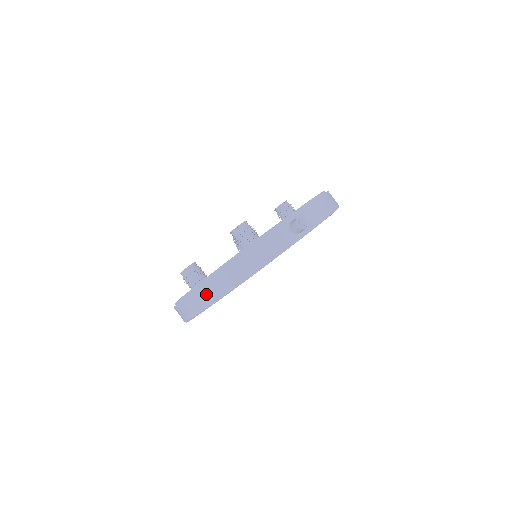
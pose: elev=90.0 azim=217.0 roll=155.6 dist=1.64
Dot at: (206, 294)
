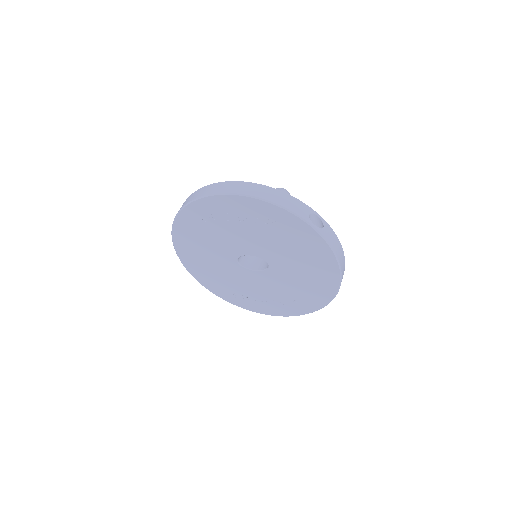
Dot at: (222, 187)
